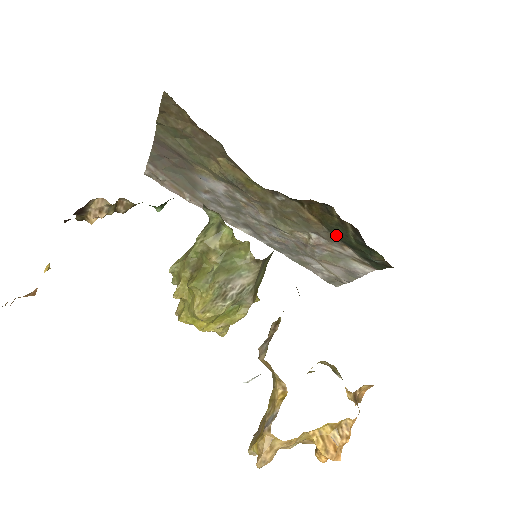
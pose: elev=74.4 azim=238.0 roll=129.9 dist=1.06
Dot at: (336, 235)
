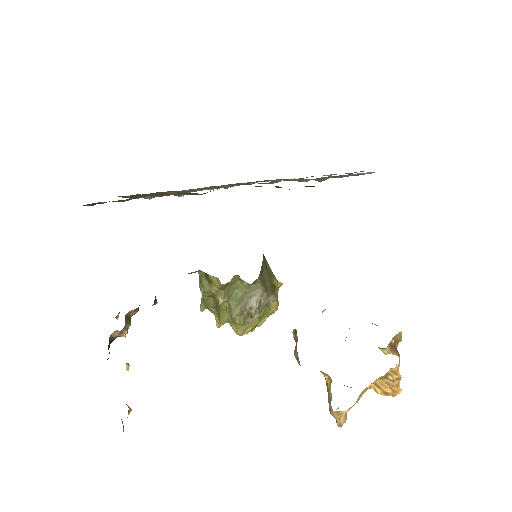
Dot at: occluded
